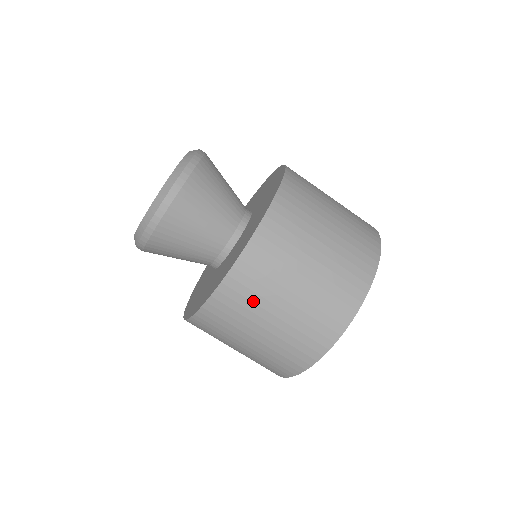
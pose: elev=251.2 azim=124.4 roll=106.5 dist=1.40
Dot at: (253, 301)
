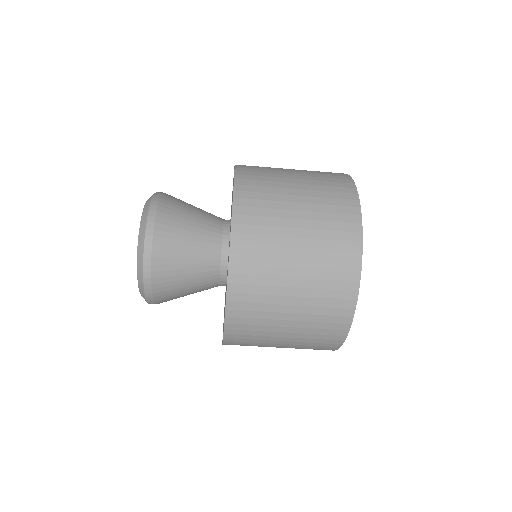
Dot at: occluded
